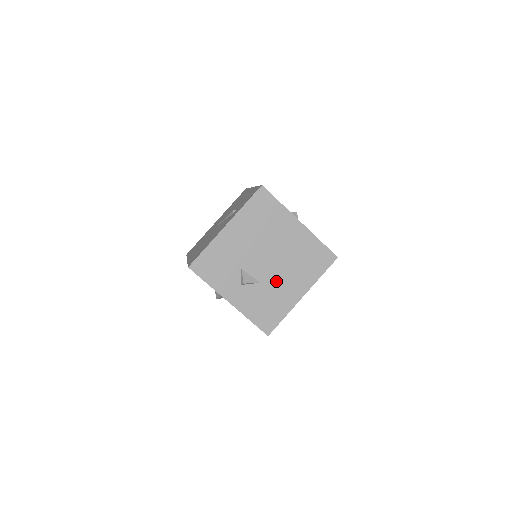
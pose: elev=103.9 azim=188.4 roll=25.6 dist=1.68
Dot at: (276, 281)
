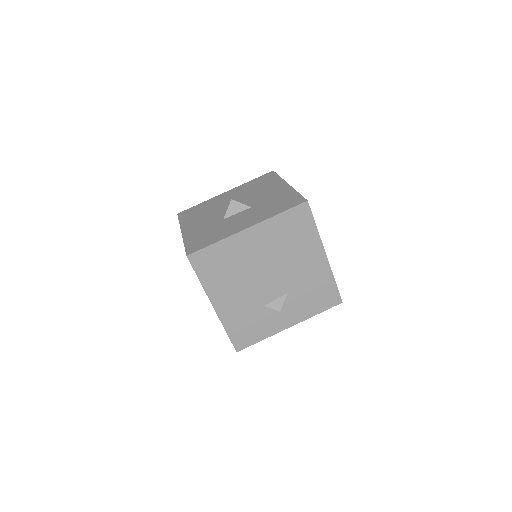
Dot at: (295, 277)
